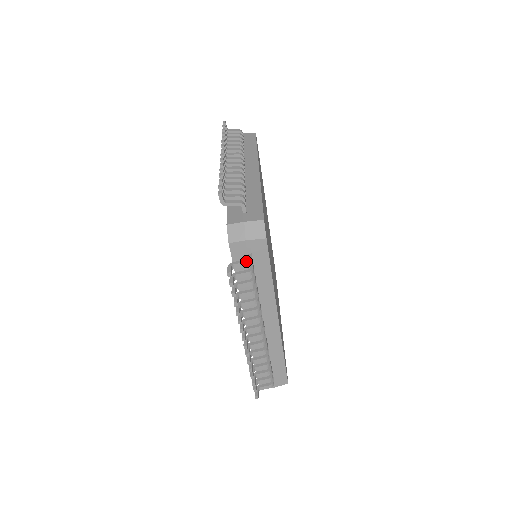
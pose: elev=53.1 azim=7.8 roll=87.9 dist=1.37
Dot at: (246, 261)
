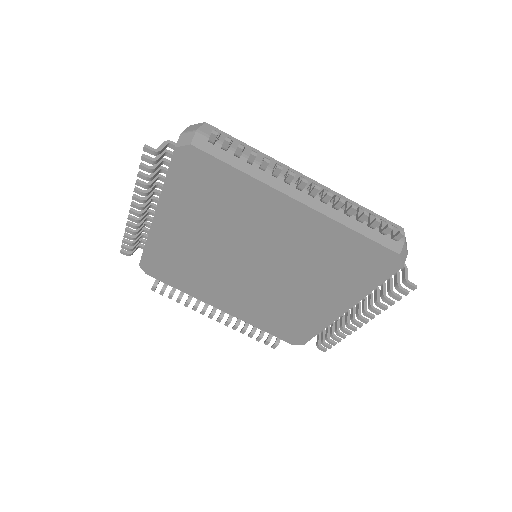
Dot at: occluded
